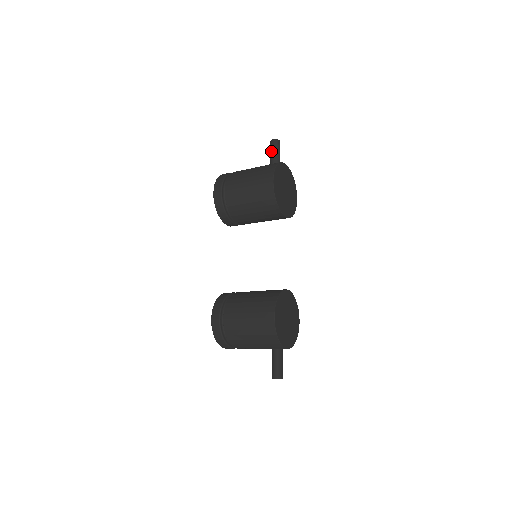
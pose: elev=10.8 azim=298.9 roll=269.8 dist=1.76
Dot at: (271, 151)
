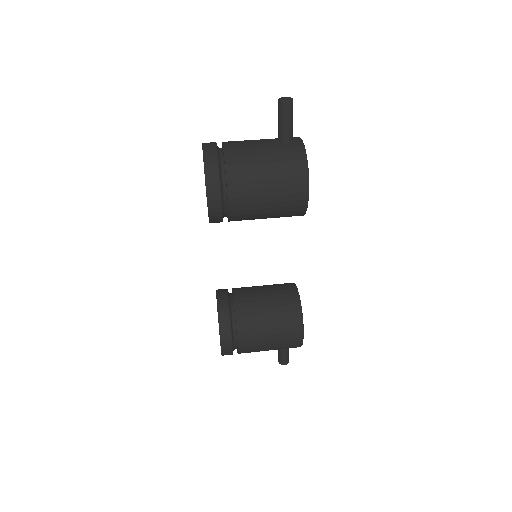
Dot at: (283, 120)
